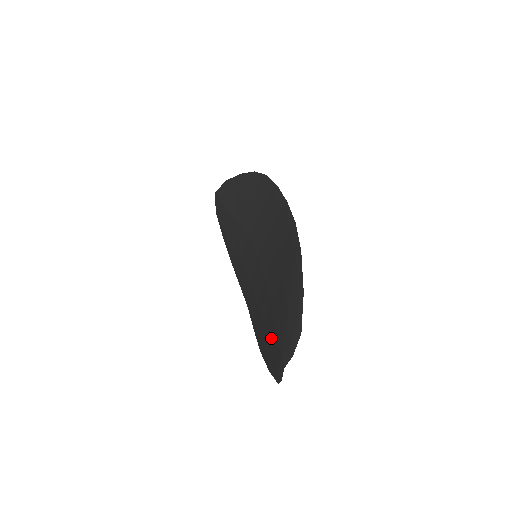
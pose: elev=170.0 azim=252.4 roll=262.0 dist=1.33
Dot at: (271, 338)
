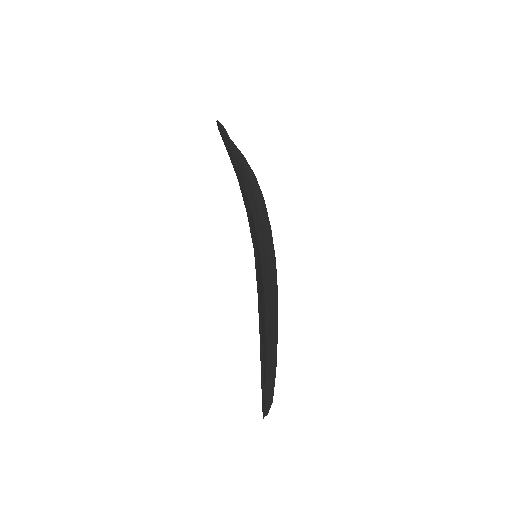
Dot at: occluded
